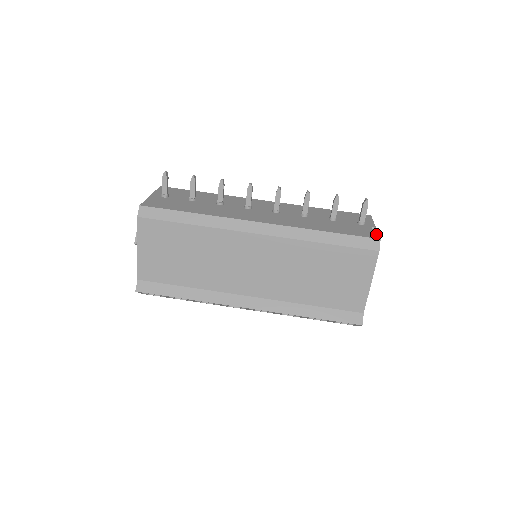
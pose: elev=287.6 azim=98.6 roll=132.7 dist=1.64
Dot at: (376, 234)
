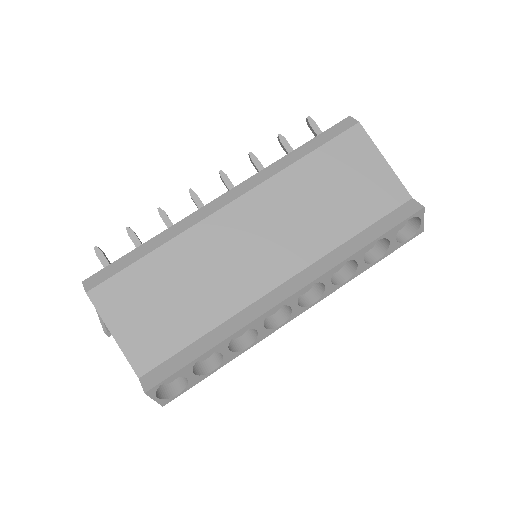
Dot at: occluded
